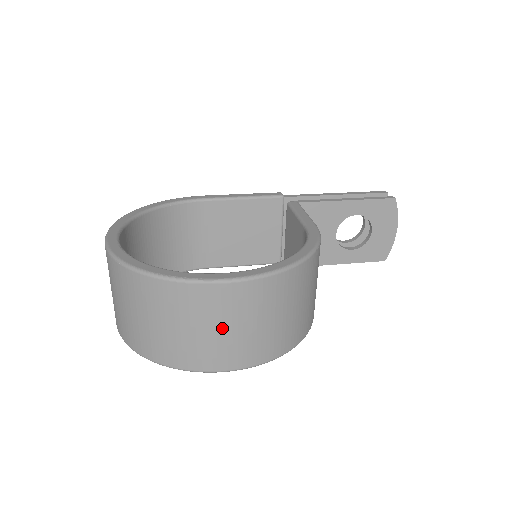
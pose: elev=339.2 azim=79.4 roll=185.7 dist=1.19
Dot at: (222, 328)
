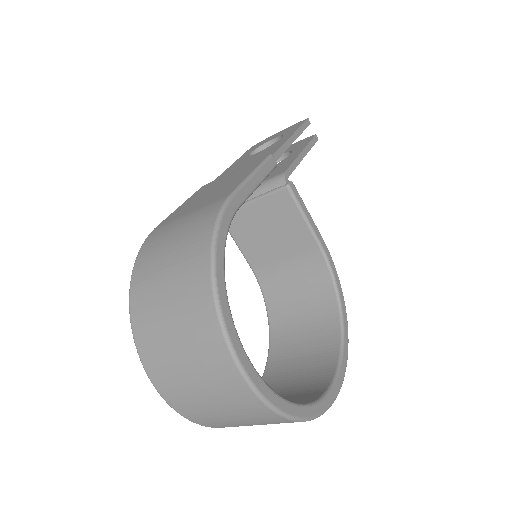
Dot at: occluded
